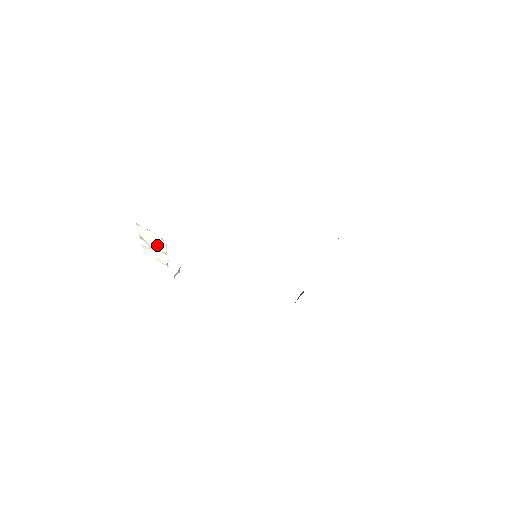
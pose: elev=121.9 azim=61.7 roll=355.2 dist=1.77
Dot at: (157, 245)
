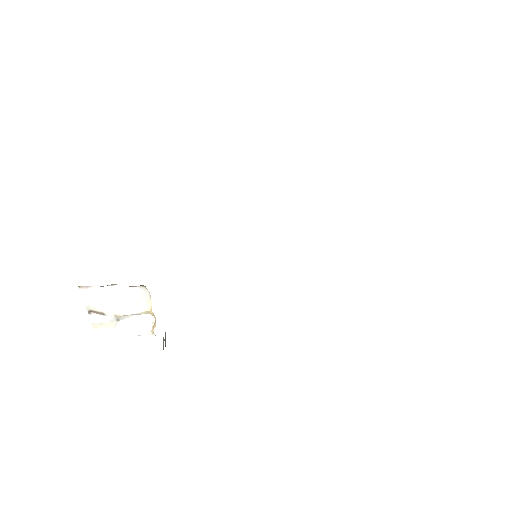
Dot at: (131, 305)
